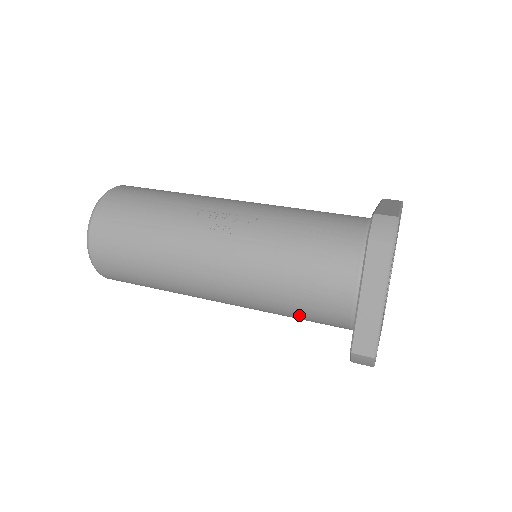
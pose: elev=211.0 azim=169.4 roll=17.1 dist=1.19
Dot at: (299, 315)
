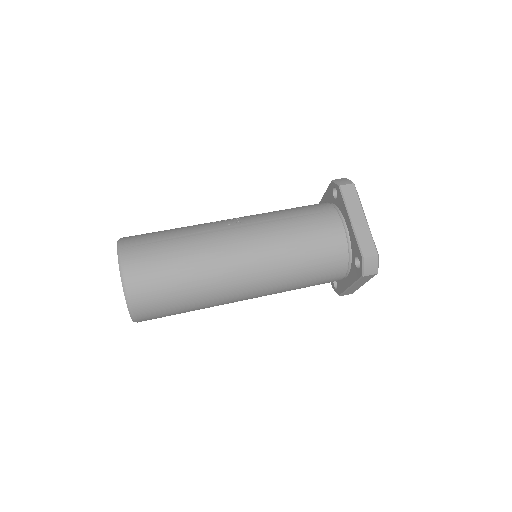
Dot at: (313, 266)
